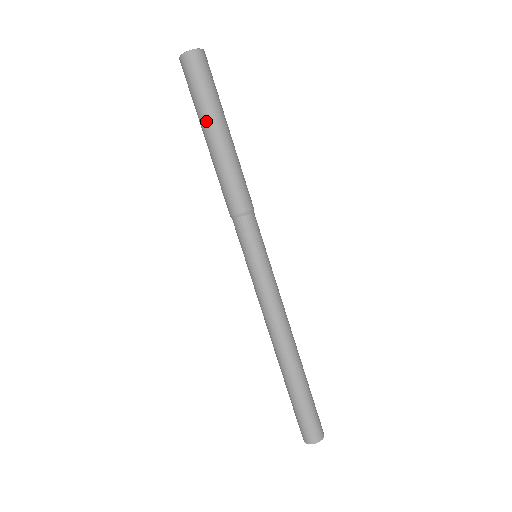
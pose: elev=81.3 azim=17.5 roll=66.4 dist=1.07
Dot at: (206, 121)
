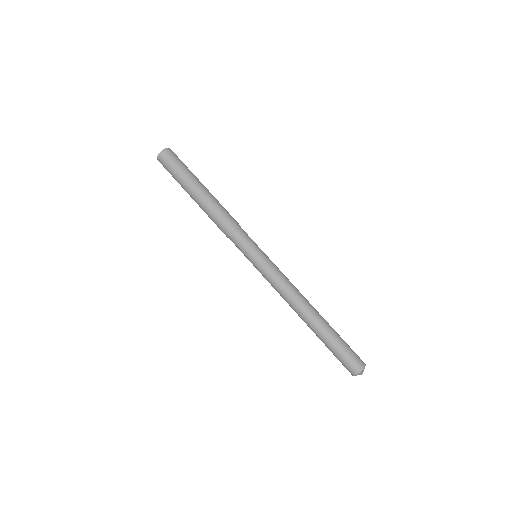
Dot at: (185, 190)
